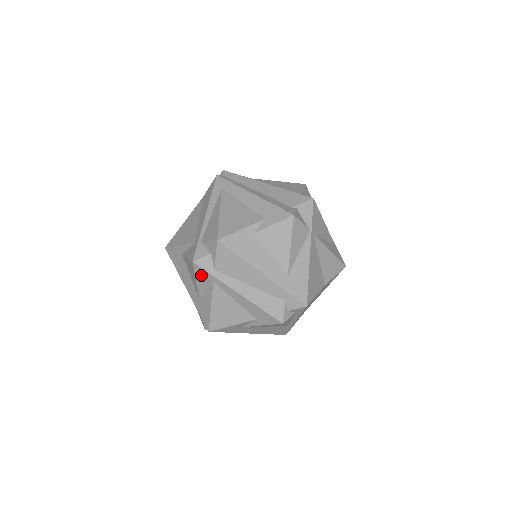
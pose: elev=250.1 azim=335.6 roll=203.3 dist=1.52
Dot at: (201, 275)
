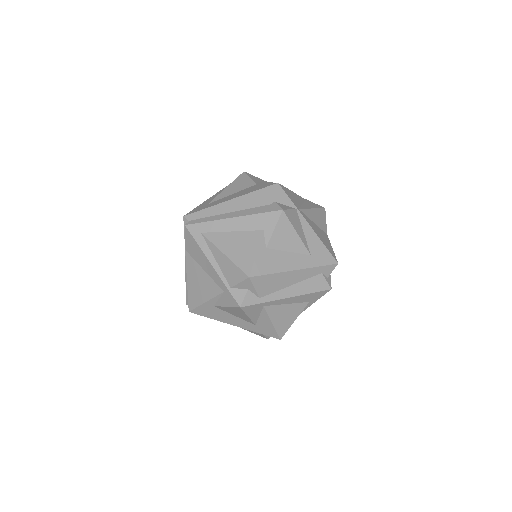
Dot at: (251, 310)
